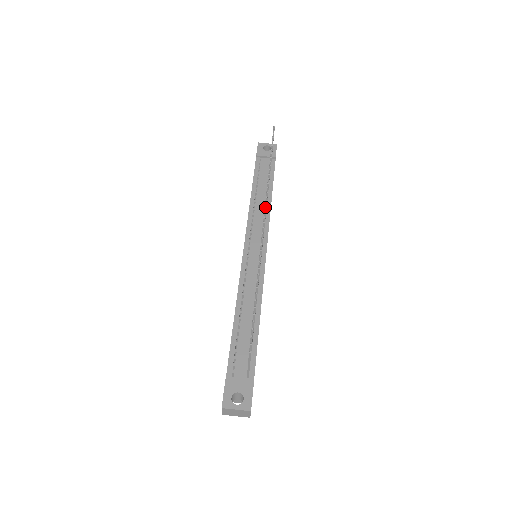
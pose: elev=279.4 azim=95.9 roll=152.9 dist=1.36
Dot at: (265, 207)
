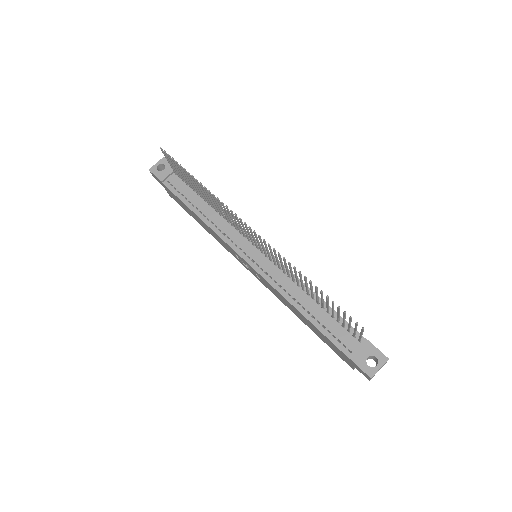
Dot at: (240, 219)
